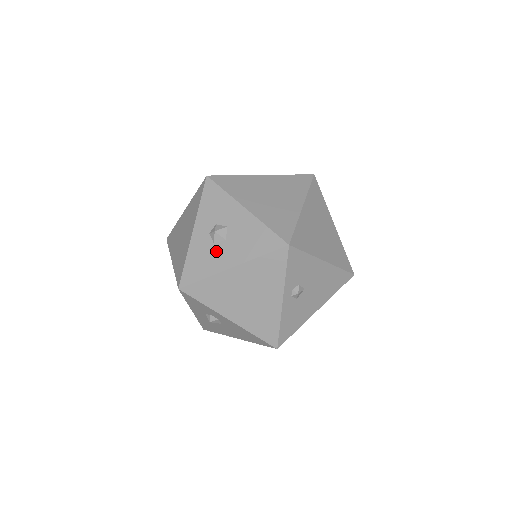
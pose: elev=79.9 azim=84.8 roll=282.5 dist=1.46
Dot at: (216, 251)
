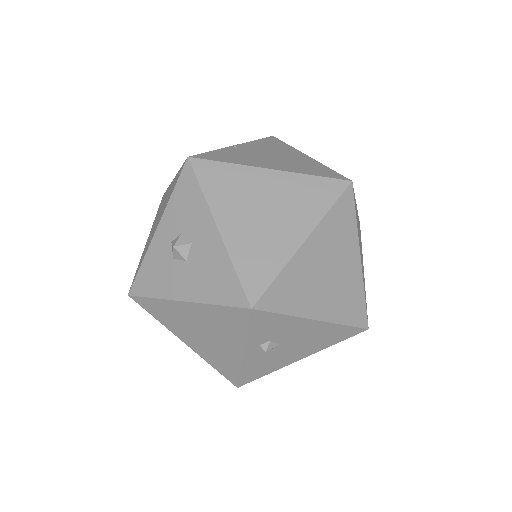
Dot at: (173, 270)
